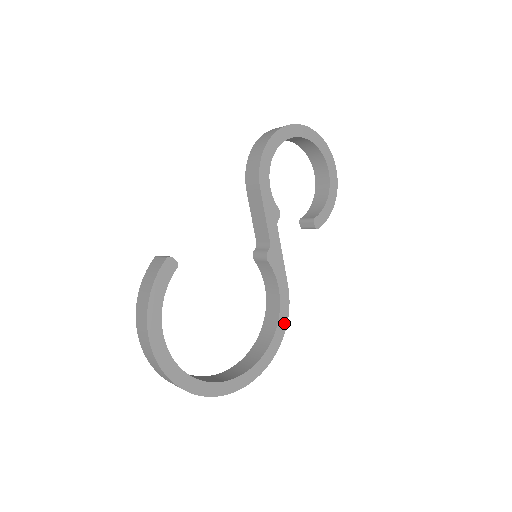
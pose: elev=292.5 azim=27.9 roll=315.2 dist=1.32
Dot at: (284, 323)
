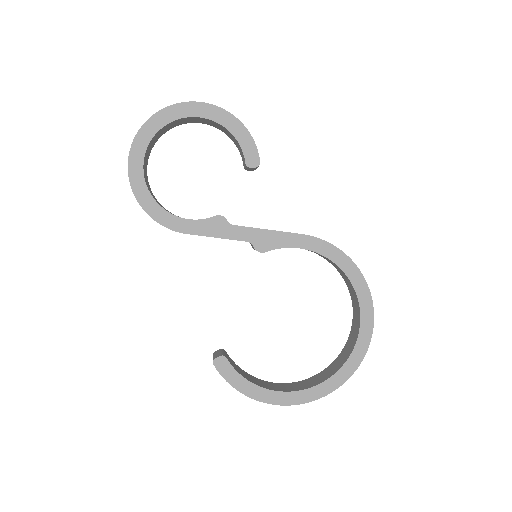
Dot at: (339, 255)
